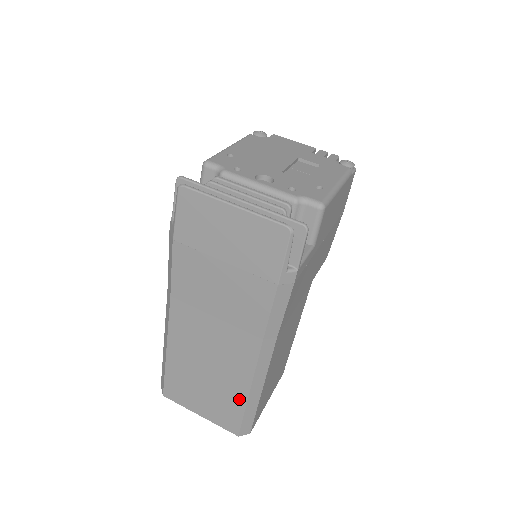
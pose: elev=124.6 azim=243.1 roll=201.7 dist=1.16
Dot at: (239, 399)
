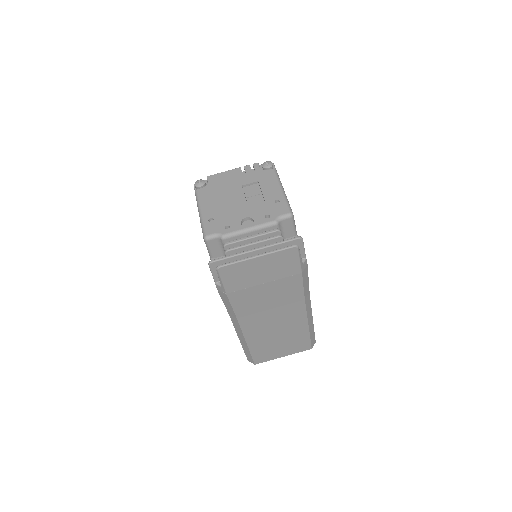
Dot at: (304, 333)
